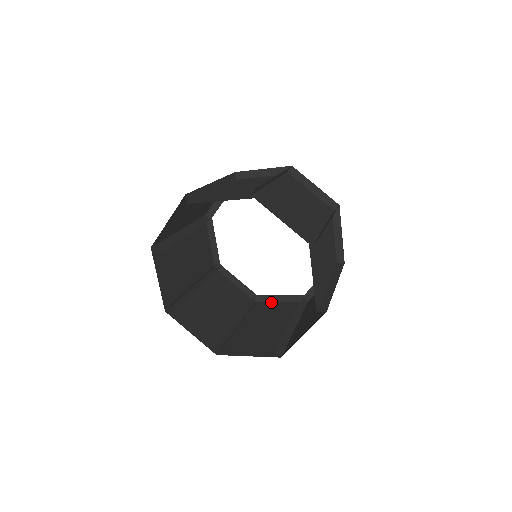
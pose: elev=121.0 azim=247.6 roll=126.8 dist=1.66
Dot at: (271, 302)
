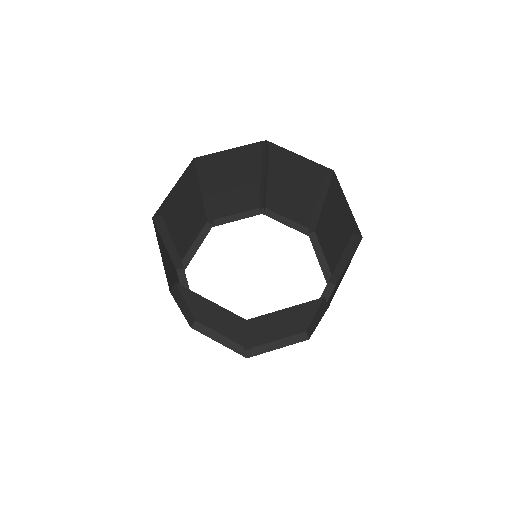
Dot at: (267, 351)
